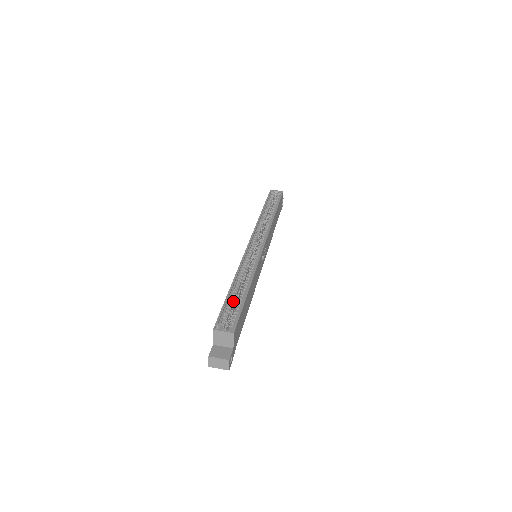
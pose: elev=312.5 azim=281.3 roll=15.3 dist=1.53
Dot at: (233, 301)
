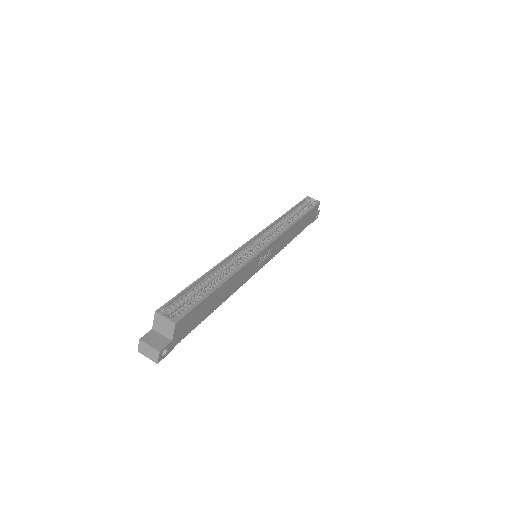
Dot at: (198, 290)
